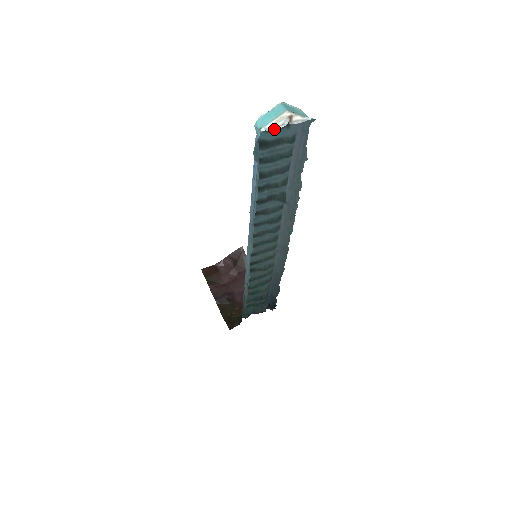
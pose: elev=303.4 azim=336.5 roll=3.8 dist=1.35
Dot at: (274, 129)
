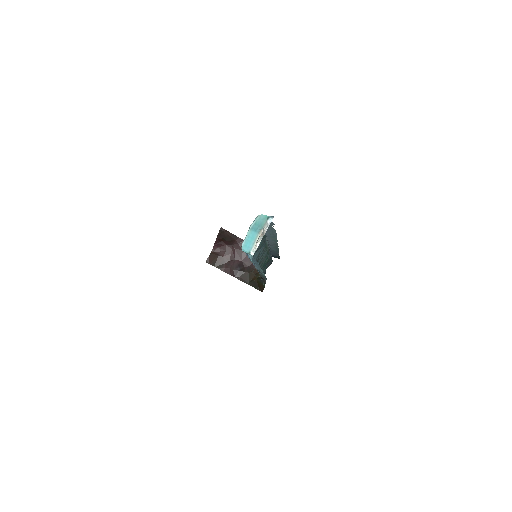
Dot at: occluded
